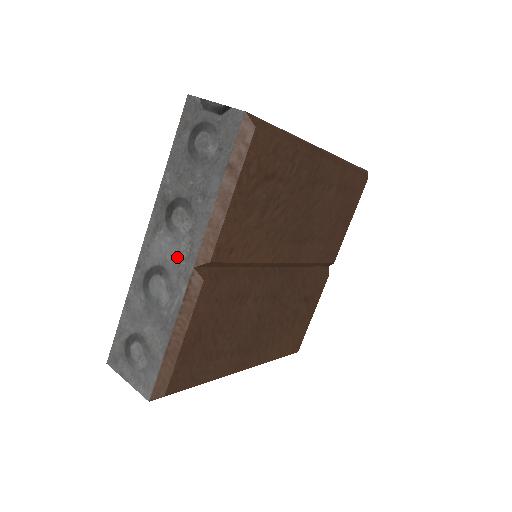
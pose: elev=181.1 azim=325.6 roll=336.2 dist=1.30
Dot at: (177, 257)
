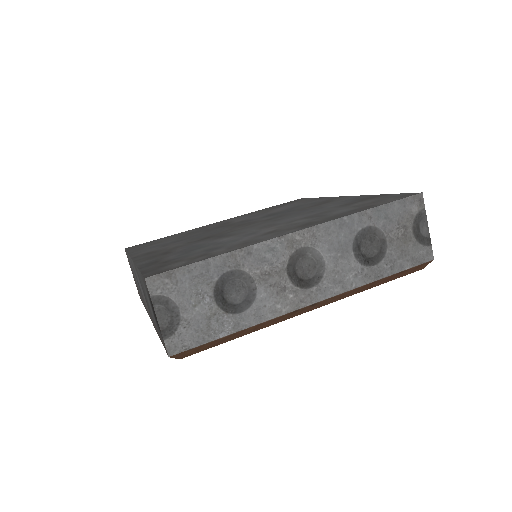
Dot at: (144, 300)
